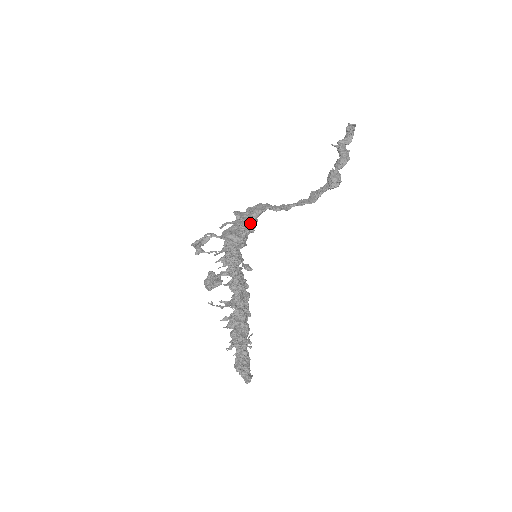
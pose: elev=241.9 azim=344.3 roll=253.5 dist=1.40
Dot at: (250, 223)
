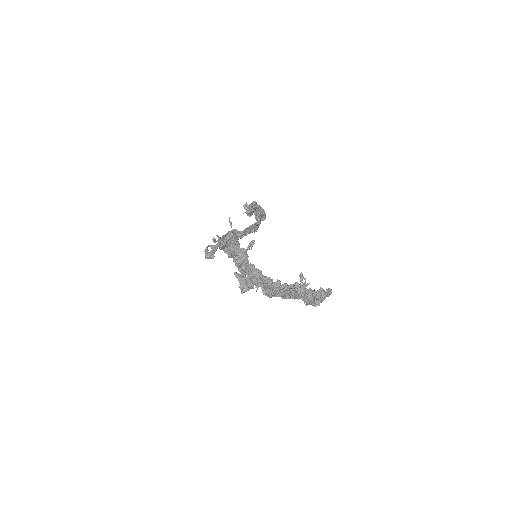
Dot at: occluded
